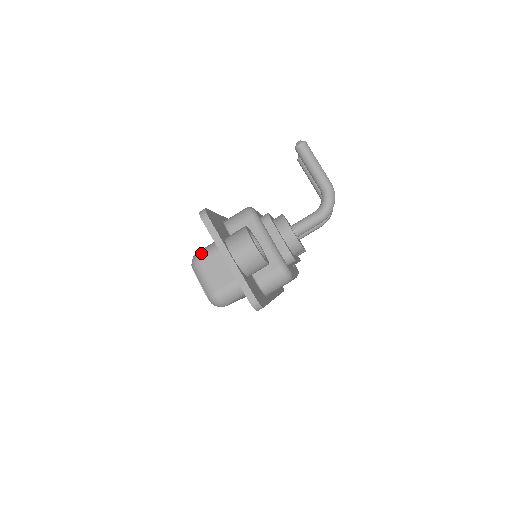
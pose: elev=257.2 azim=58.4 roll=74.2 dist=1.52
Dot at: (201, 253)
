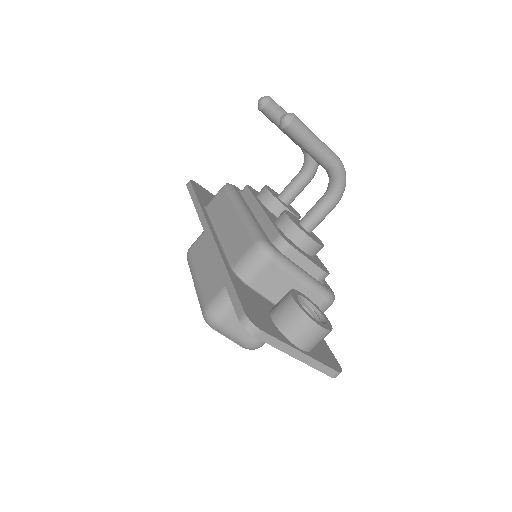
Dot at: (217, 312)
